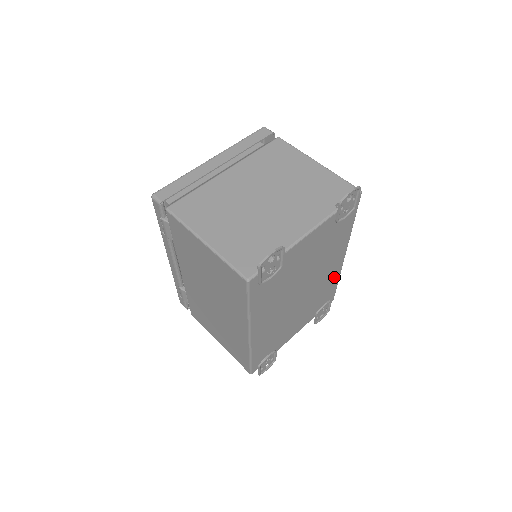
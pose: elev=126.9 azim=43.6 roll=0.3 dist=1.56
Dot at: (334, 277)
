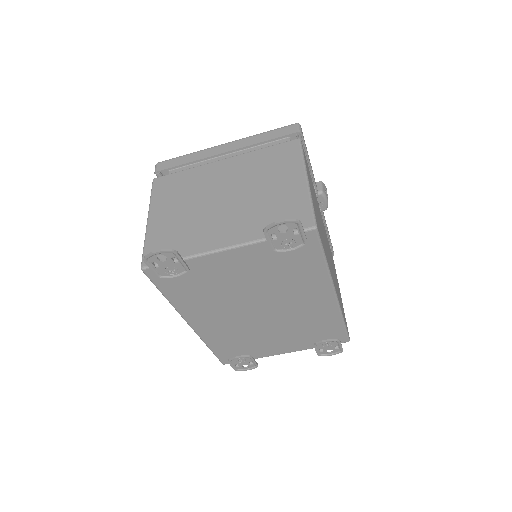
Dot at: (329, 315)
